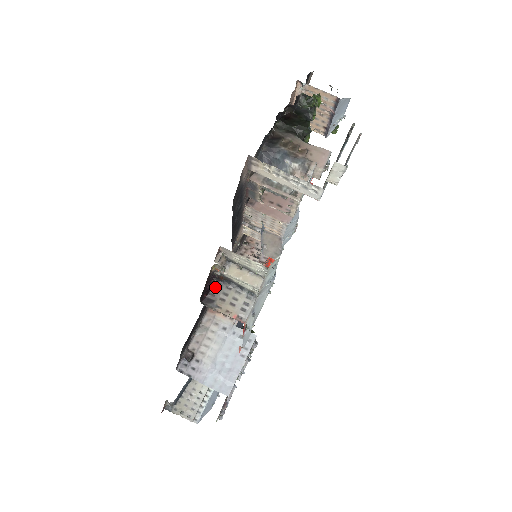
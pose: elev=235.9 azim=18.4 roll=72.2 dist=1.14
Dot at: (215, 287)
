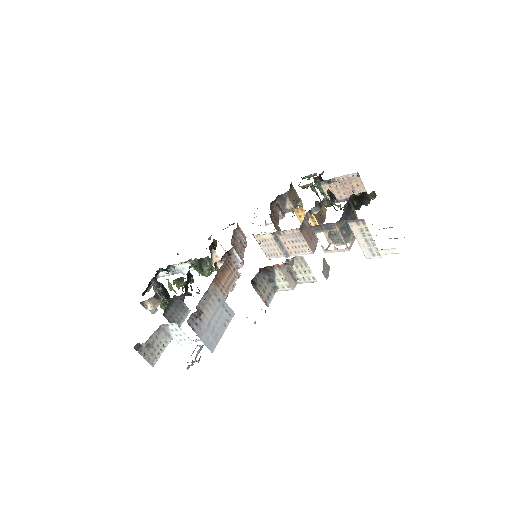
Dot at: (258, 274)
